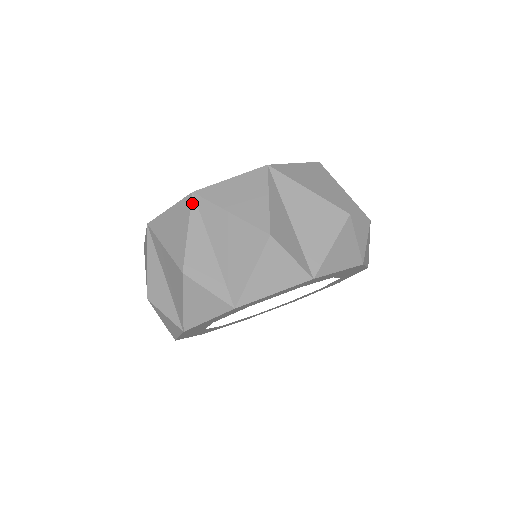
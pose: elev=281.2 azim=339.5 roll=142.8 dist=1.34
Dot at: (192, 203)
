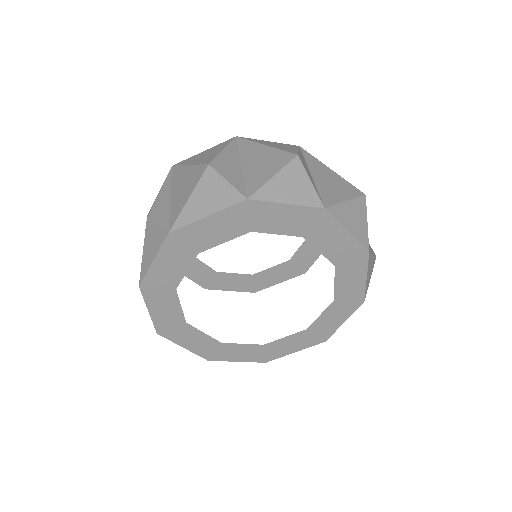
Dot at: (300, 148)
